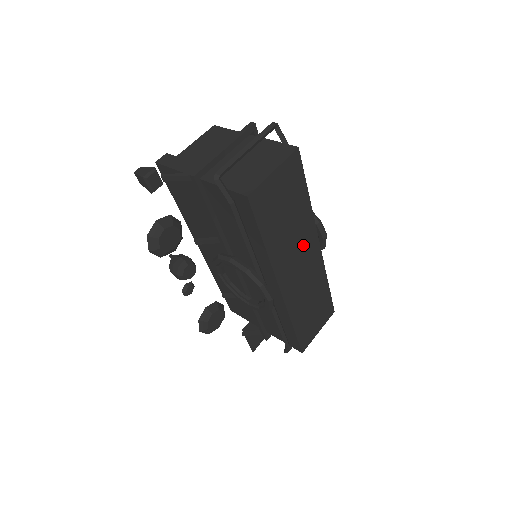
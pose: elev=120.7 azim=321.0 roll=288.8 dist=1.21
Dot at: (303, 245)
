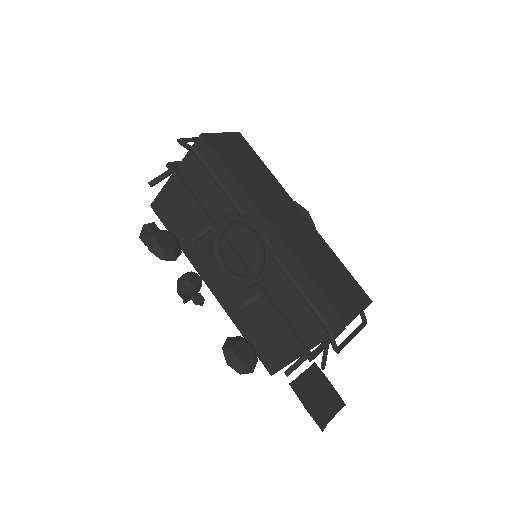
Dot at: (281, 201)
